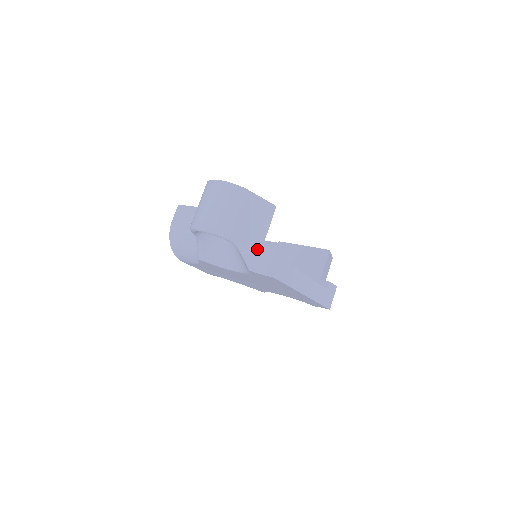
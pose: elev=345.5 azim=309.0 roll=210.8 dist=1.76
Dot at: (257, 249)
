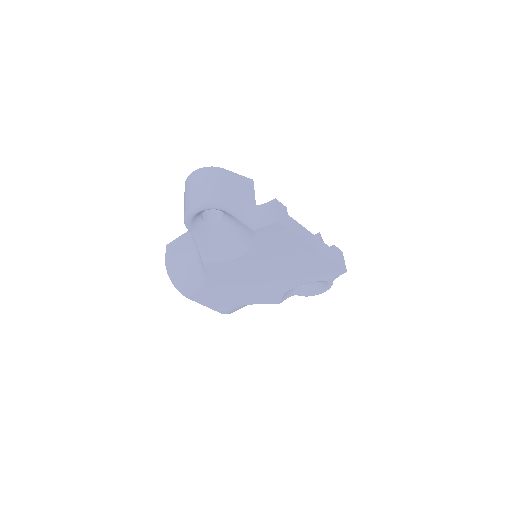
Dot at: (252, 211)
